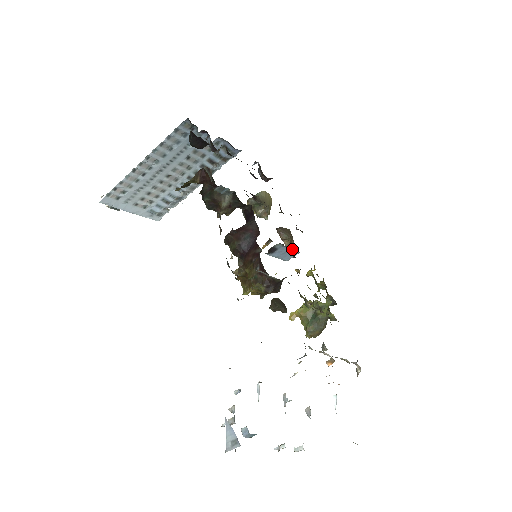
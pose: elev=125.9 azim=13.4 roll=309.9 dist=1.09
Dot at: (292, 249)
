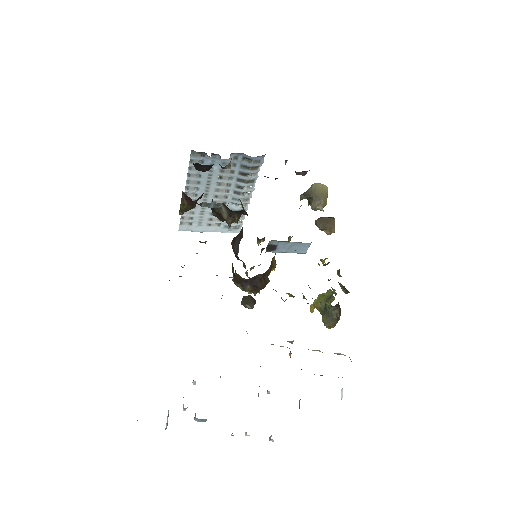
Dot at: (295, 242)
